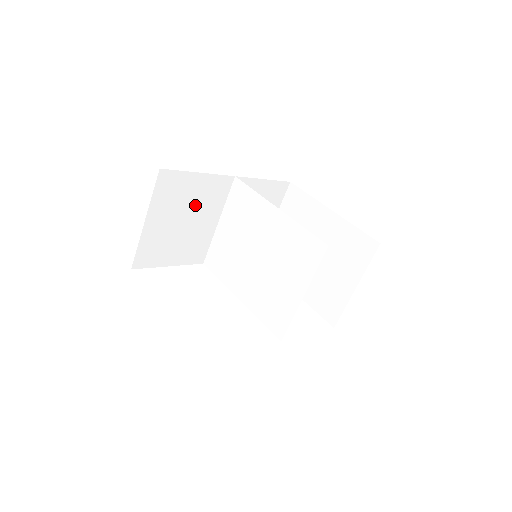
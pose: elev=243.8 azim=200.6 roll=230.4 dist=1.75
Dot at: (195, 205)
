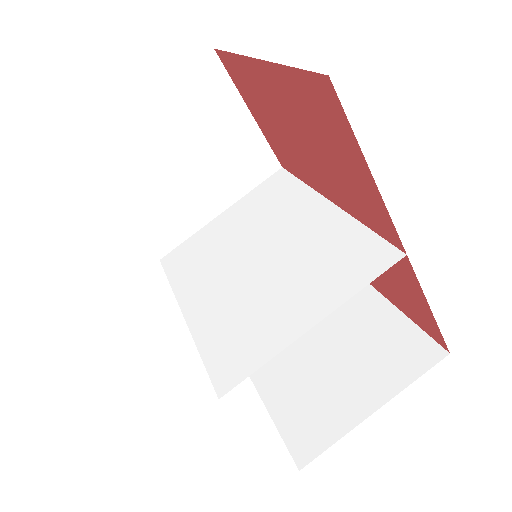
Dot at: (214, 154)
